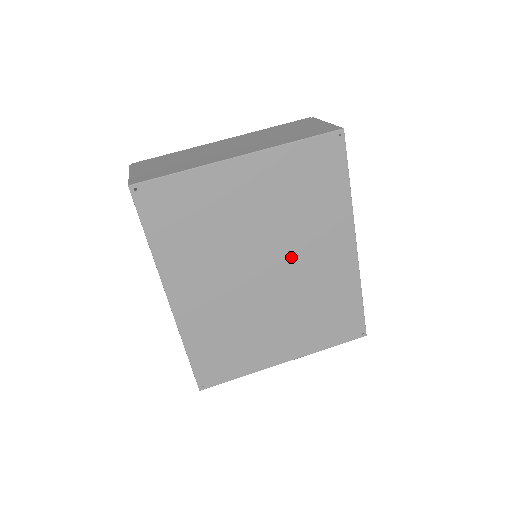
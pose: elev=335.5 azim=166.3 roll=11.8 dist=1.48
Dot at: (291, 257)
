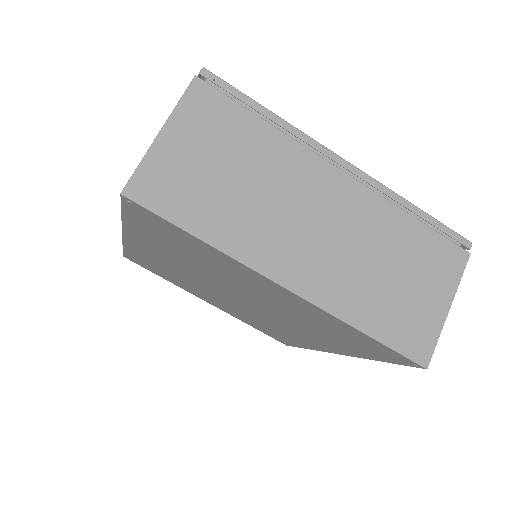
Dot at: (268, 314)
